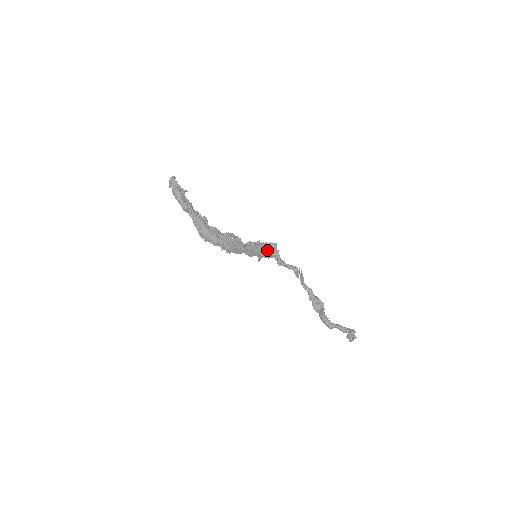
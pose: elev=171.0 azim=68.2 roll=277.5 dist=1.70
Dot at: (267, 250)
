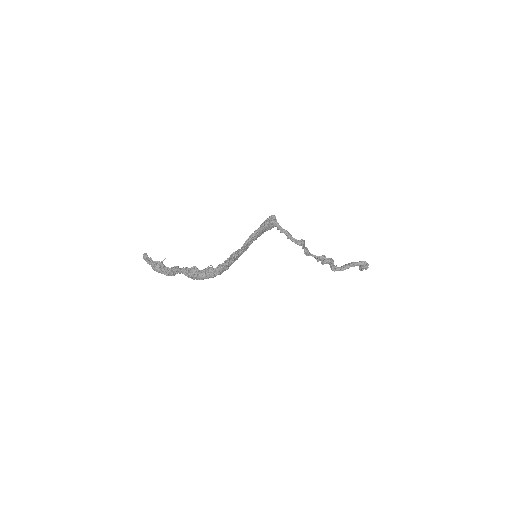
Dot at: (266, 229)
